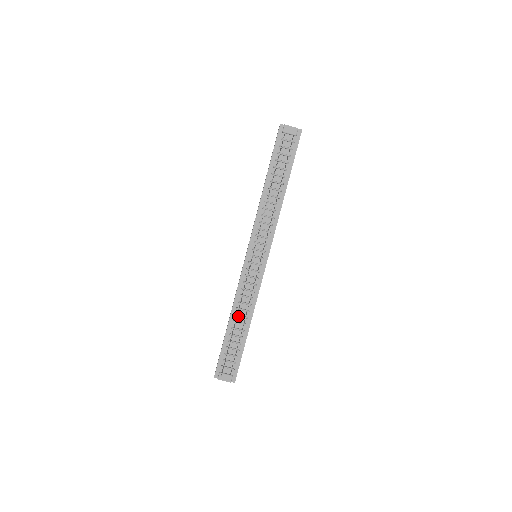
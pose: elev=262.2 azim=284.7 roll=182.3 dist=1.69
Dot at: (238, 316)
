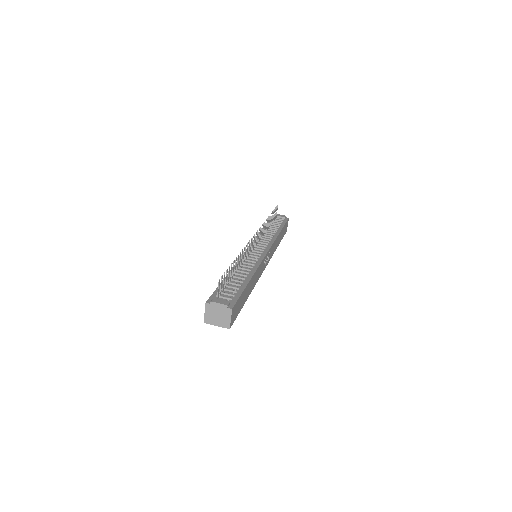
Dot at: (239, 271)
